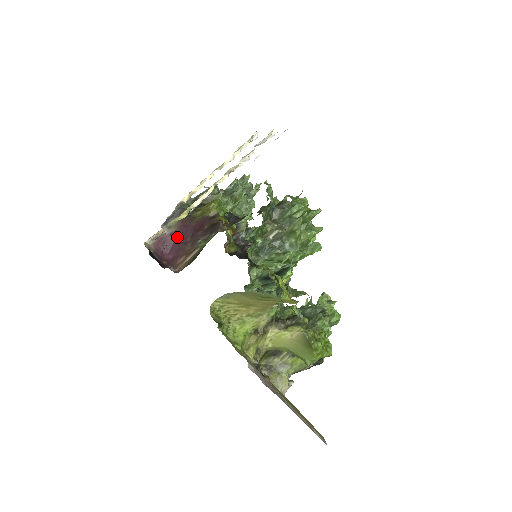
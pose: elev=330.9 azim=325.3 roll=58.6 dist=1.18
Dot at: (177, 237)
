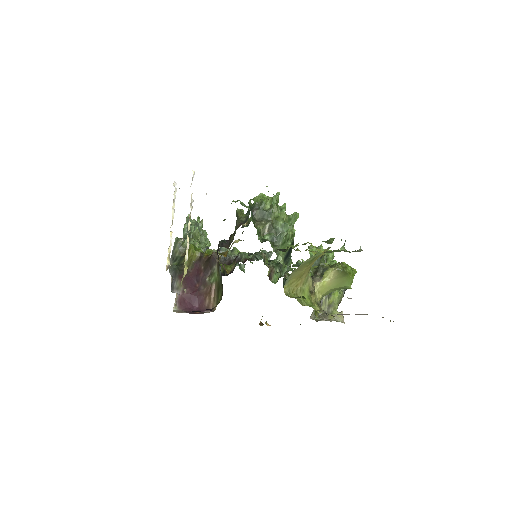
Dot at: (189, 290)
